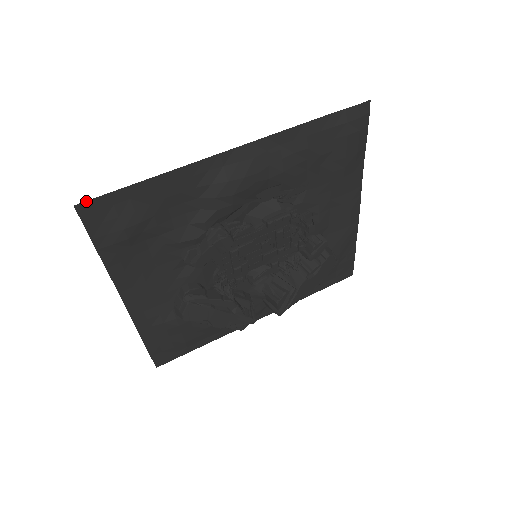
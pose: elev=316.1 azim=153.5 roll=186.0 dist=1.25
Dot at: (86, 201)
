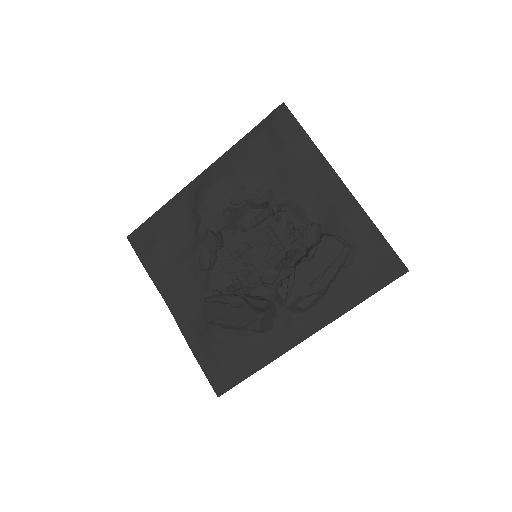
Dot at: (132, 233)
